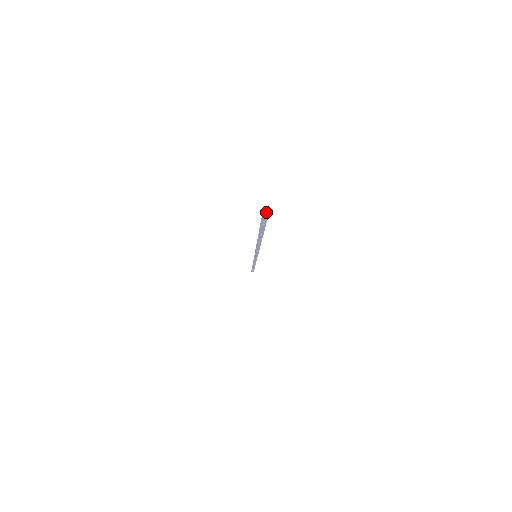
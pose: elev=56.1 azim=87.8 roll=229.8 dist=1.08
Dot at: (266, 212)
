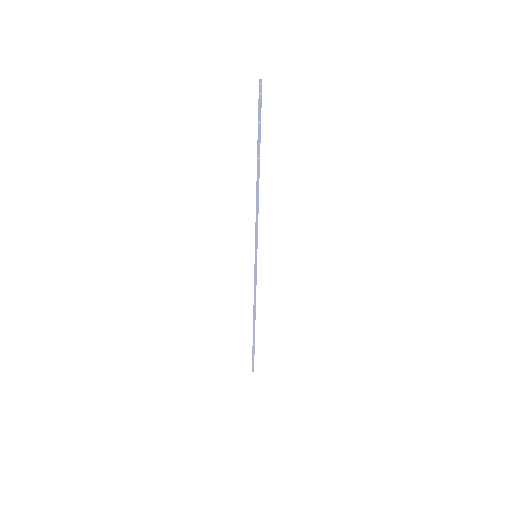
Dot at: (261, 79)
